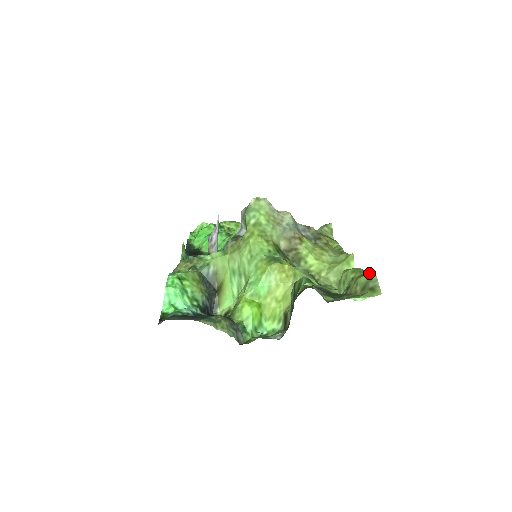
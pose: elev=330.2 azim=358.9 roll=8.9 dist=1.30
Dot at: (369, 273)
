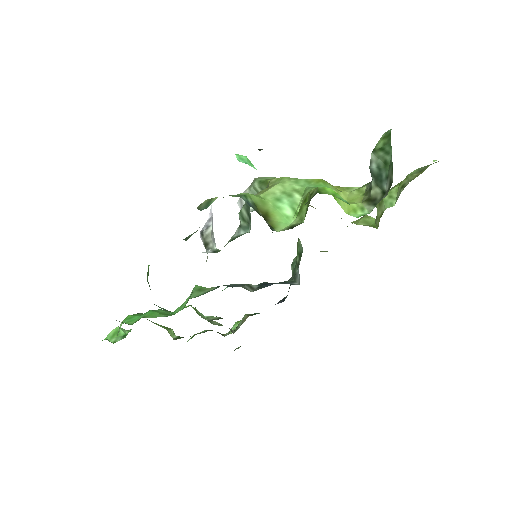
Dot at: (413, 171)
